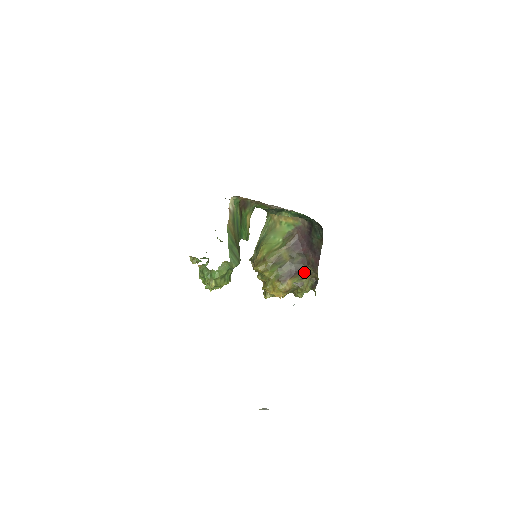
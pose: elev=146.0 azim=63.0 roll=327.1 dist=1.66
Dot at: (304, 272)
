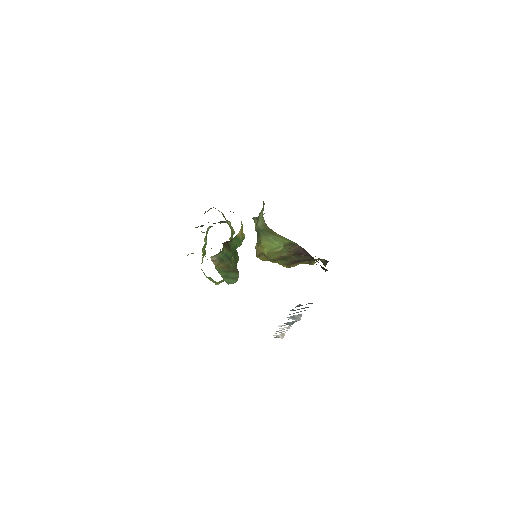
Dot at: (312, 259)
